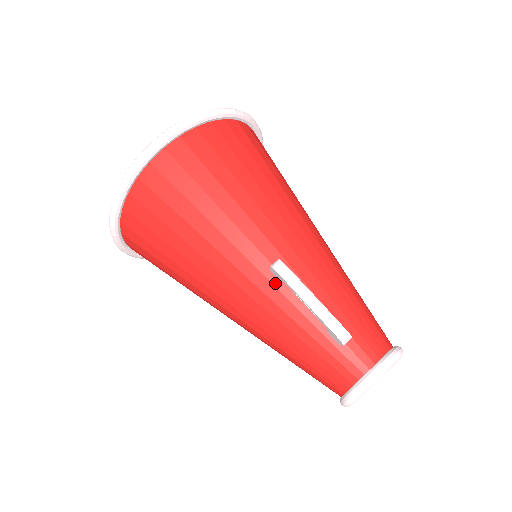
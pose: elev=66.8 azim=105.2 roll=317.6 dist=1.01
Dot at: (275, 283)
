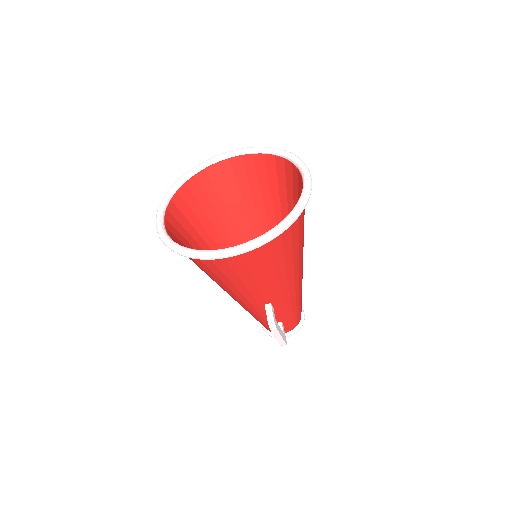
Dot at: (263, 308)
